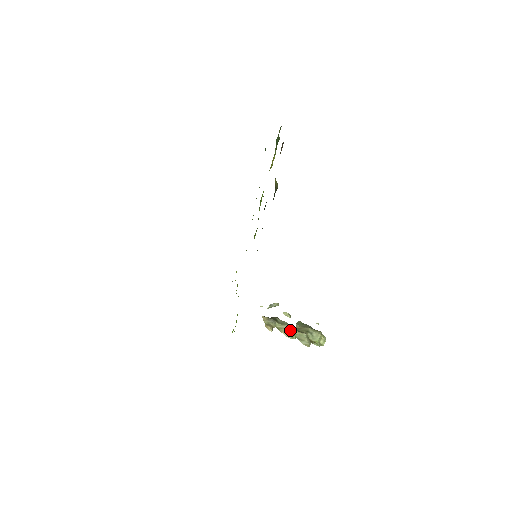
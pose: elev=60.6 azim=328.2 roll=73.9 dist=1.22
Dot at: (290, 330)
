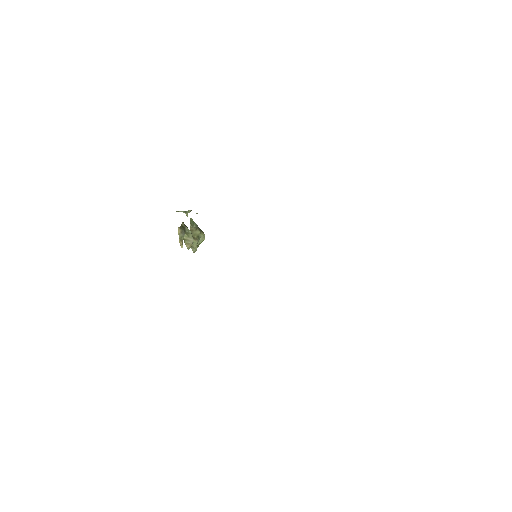
Dot at: (192, 243)
